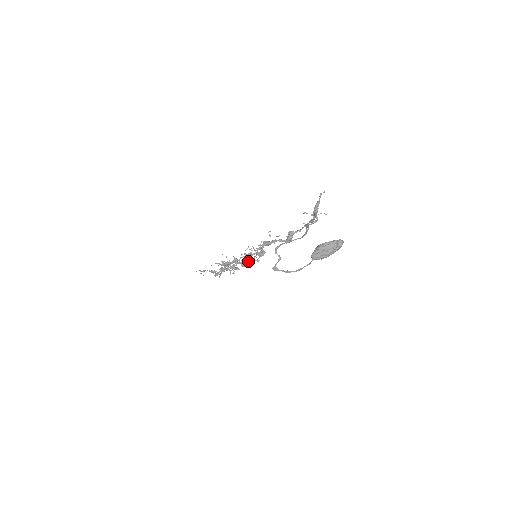
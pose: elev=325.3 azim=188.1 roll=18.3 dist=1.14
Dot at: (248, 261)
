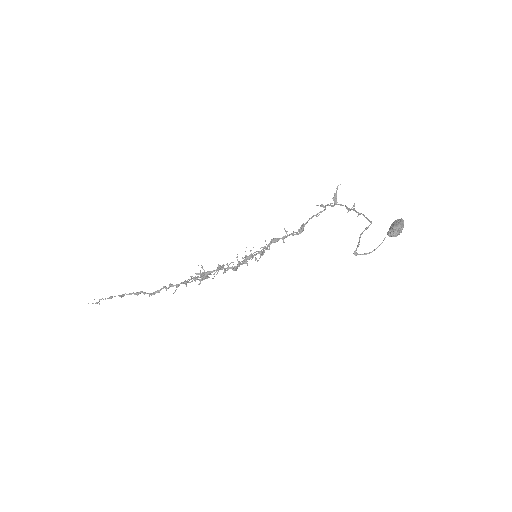
Dot at: (244, 263)
